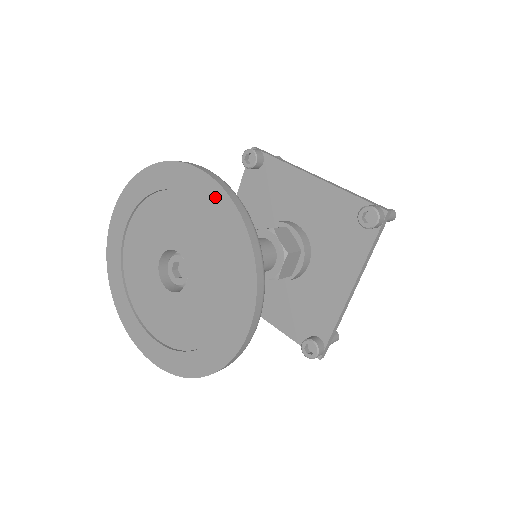
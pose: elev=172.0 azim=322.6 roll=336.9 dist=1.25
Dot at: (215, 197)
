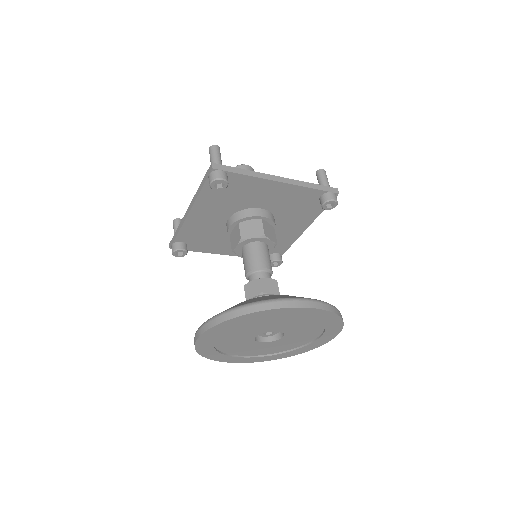
Dot at: (319, 314)
